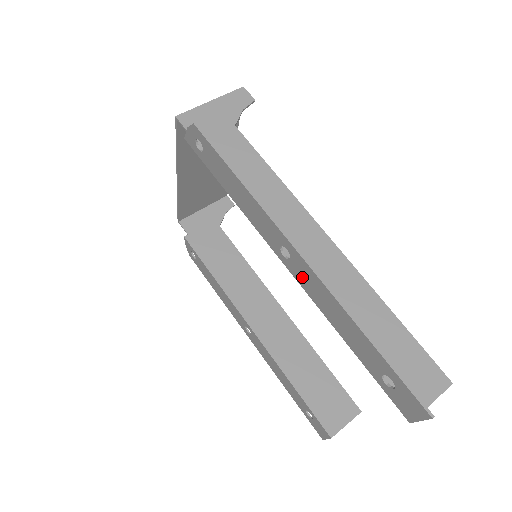
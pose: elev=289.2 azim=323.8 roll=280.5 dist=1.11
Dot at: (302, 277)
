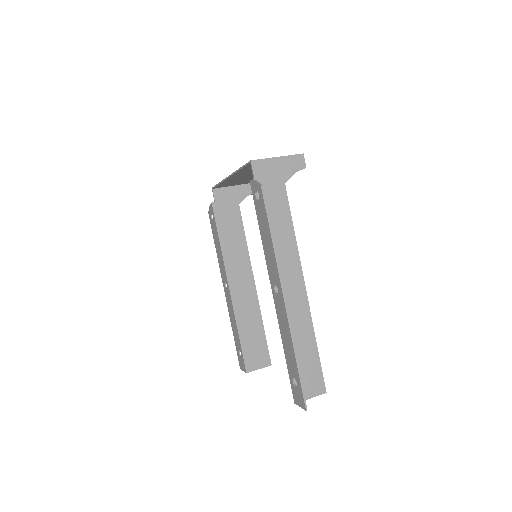
Dot at: (279, 307)
